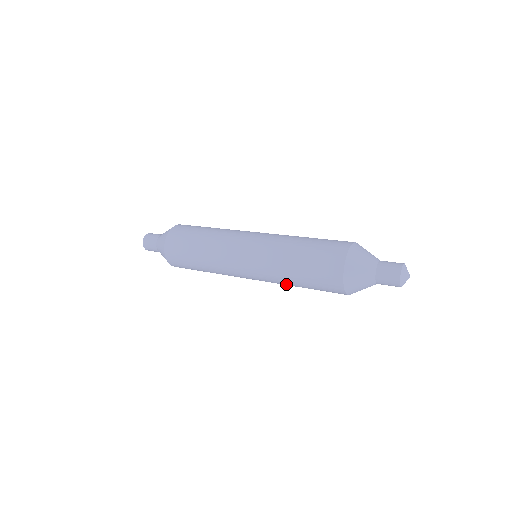
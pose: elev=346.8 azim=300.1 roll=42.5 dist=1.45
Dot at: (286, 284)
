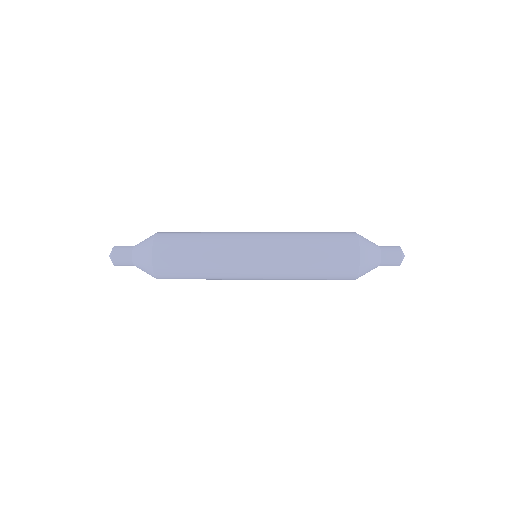
Dot at: (296, 279)
